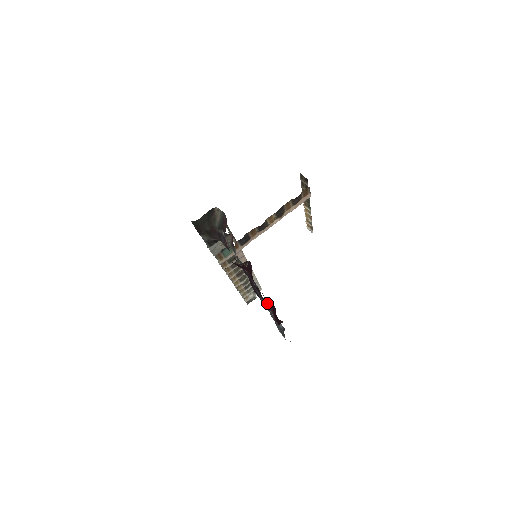
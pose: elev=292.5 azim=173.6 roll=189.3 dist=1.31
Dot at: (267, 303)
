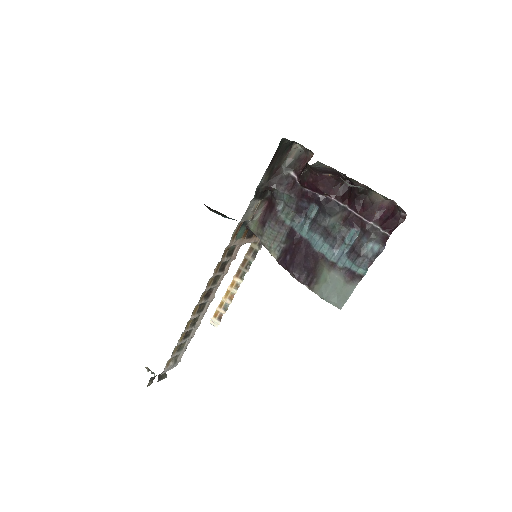
Dot at: (372, 215)
